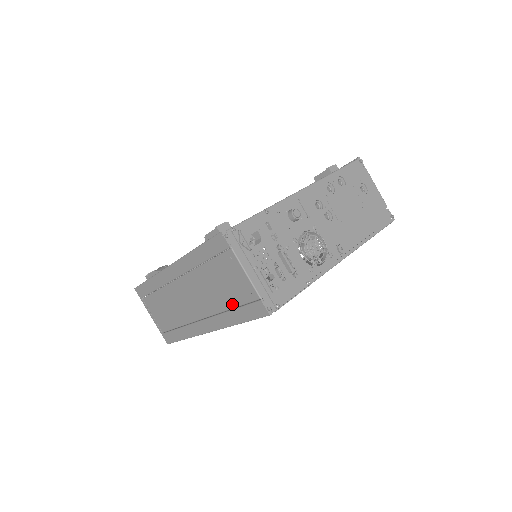
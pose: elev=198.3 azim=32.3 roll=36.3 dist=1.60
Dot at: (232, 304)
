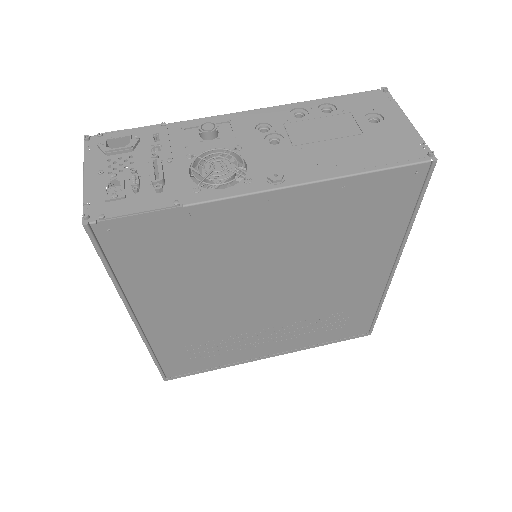
Dot at: occluded
